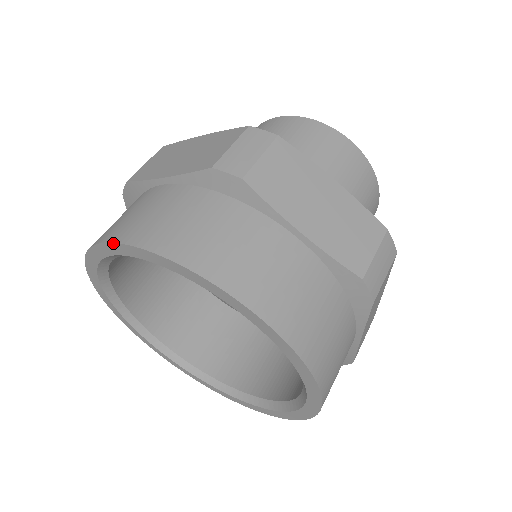
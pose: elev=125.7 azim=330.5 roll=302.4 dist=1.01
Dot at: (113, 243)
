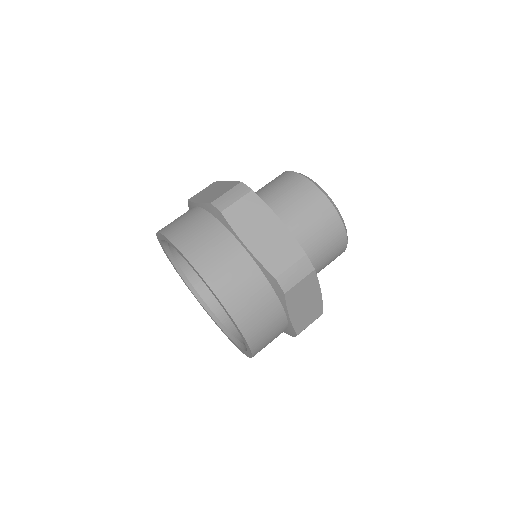
Dot at: (160, 233)
